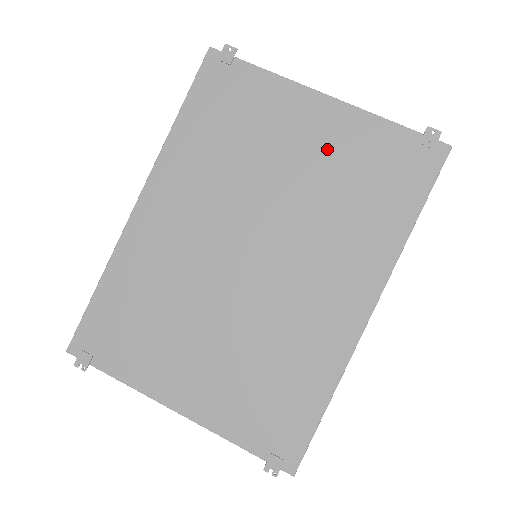
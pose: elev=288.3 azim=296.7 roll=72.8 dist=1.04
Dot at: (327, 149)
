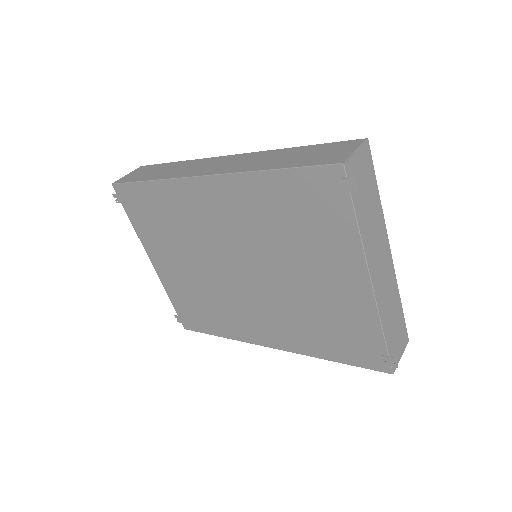
Dot at: (334, 297)
